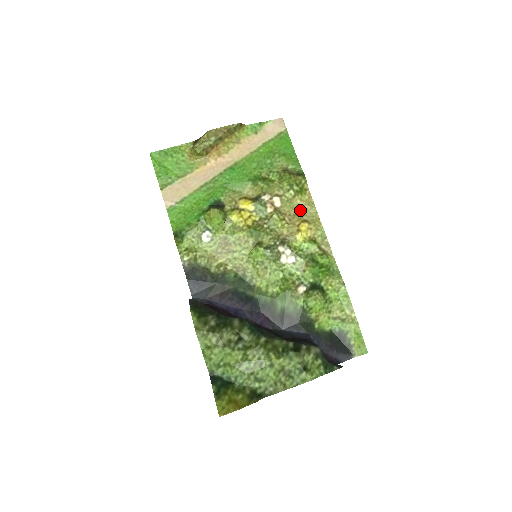
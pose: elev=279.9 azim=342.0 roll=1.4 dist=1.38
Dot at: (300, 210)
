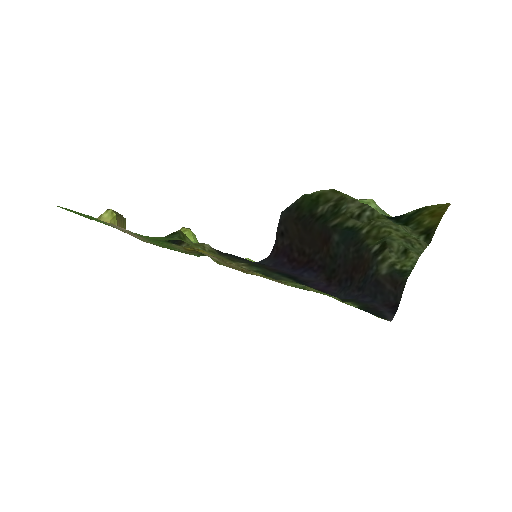
Dot at: occluded
